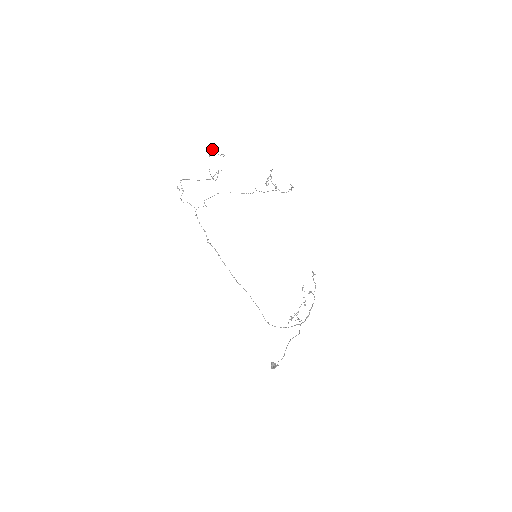
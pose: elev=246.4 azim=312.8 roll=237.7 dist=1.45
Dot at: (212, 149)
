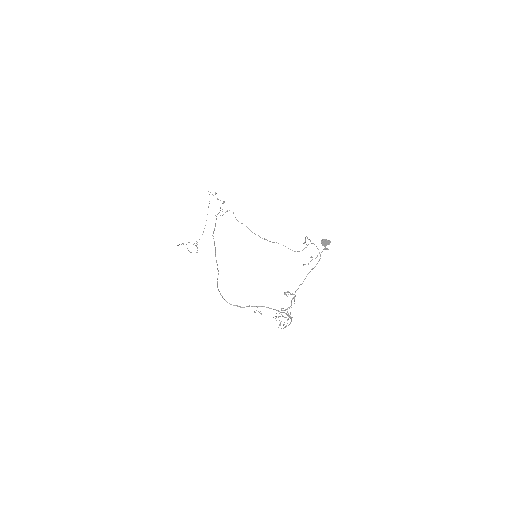
Dot at: (196, 241)
